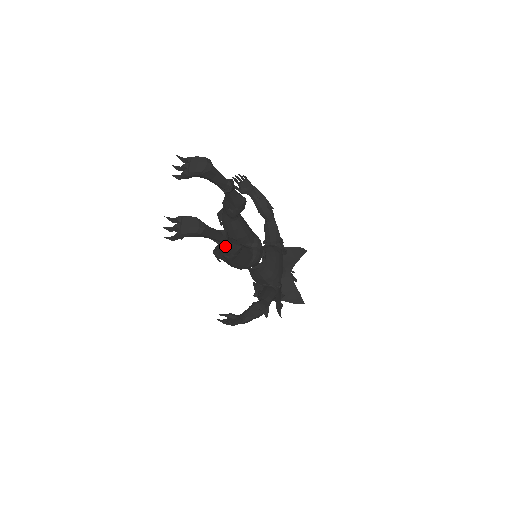
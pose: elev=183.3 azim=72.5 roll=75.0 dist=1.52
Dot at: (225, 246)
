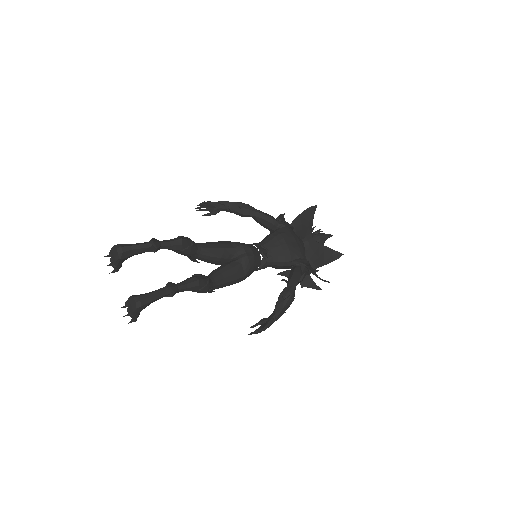
Dot at: (182, 291)
